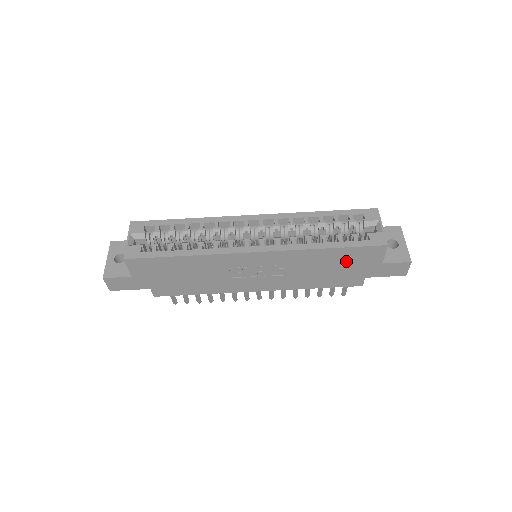
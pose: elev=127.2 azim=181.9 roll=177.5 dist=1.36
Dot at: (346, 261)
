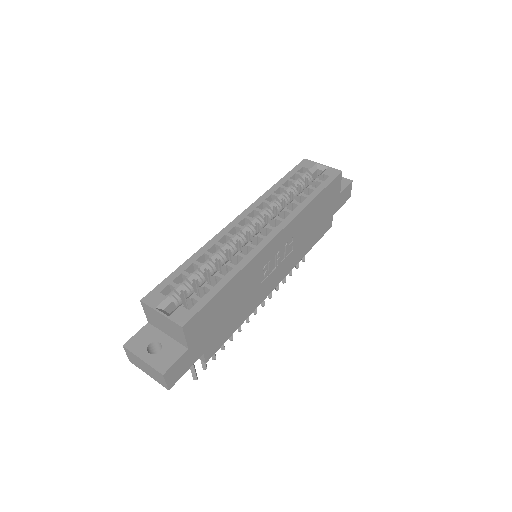
Dot at: (323, 205)
